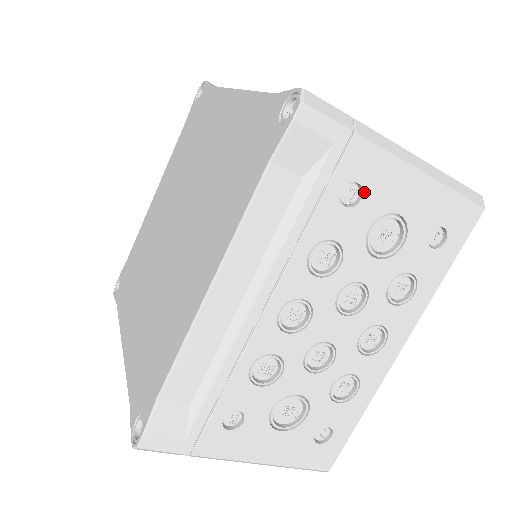
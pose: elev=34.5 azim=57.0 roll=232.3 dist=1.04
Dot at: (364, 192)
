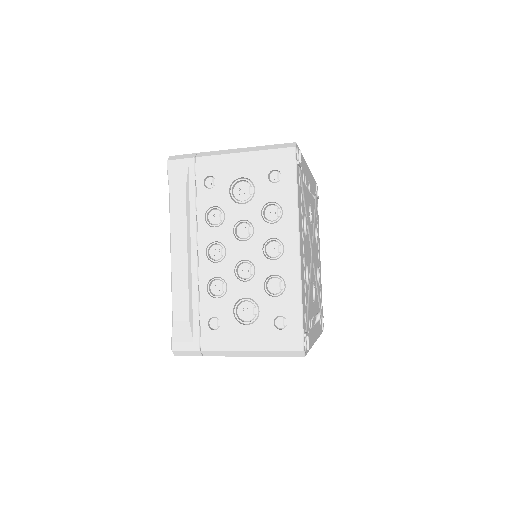
Dot at: (216, 178)
